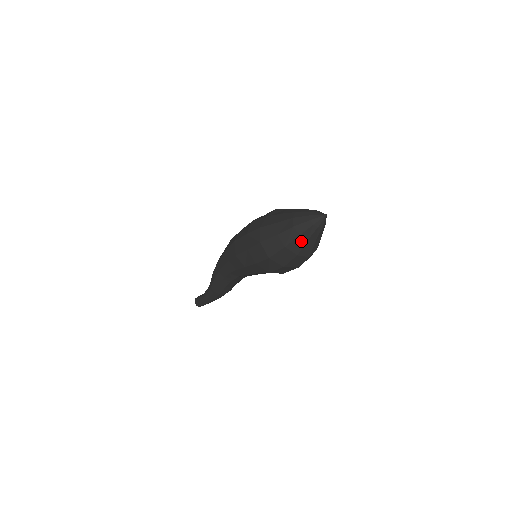
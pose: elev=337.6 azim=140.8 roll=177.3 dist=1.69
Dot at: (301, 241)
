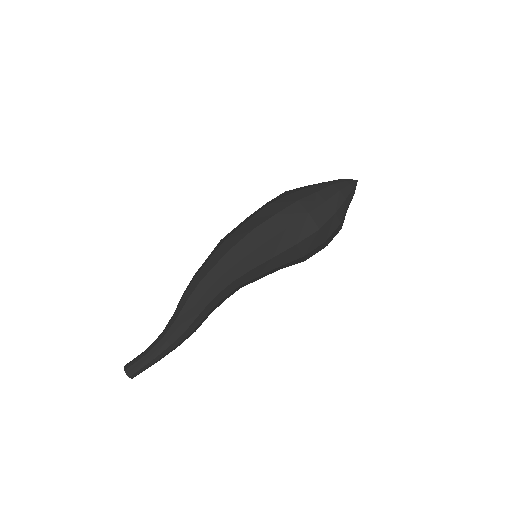
Dot at: (345, 206)
